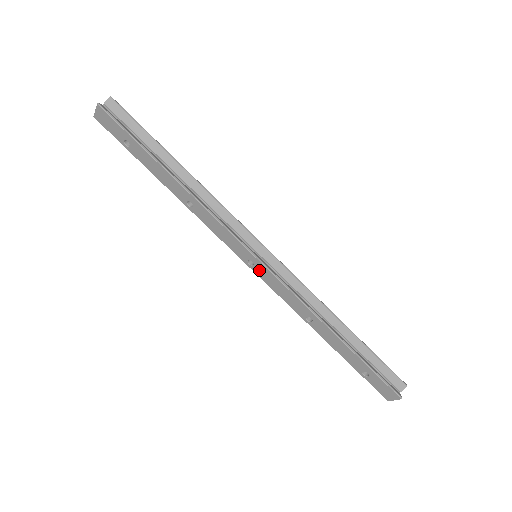
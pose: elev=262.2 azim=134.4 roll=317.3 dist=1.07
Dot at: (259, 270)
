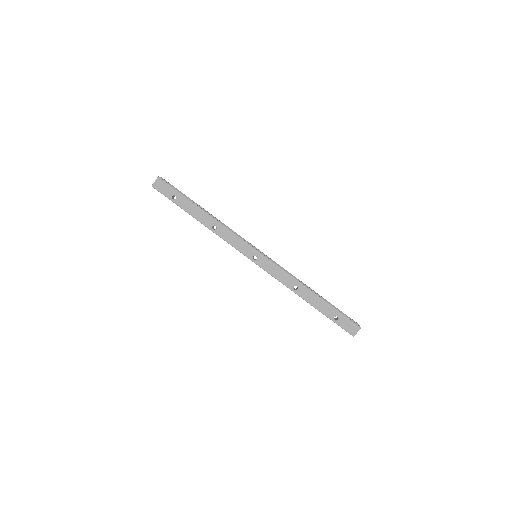
Dot at: (261, 261)
